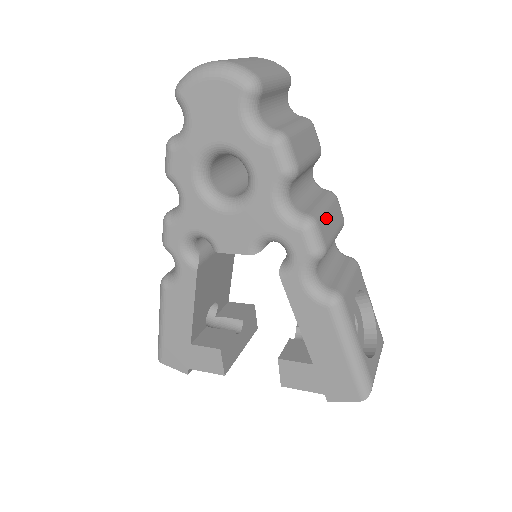
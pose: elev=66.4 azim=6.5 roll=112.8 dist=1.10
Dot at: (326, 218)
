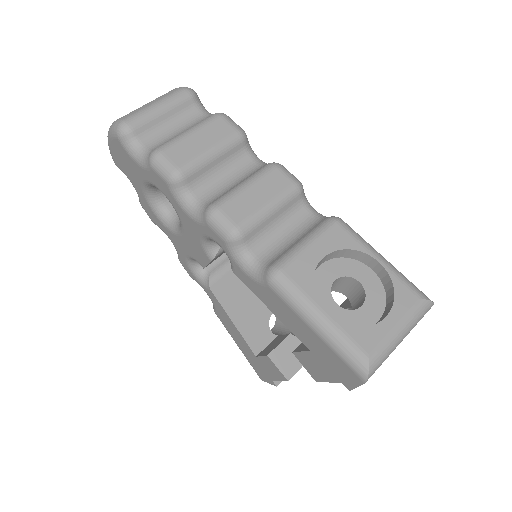
Dot at: (241, 197)
